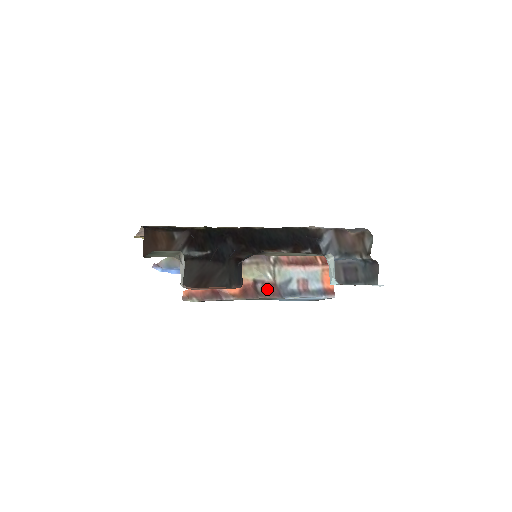
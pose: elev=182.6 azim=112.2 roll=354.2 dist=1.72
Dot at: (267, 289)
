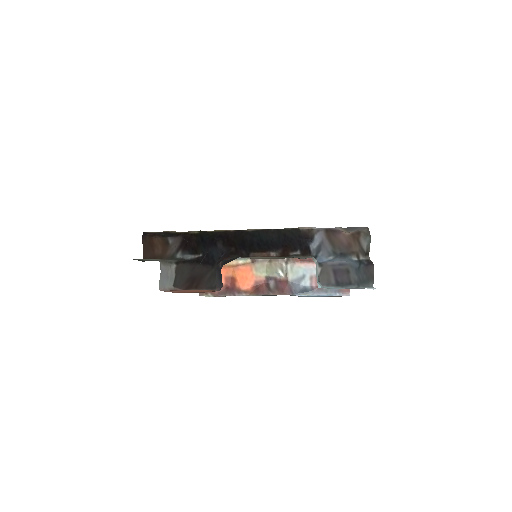
Dot at: (279, 286)
